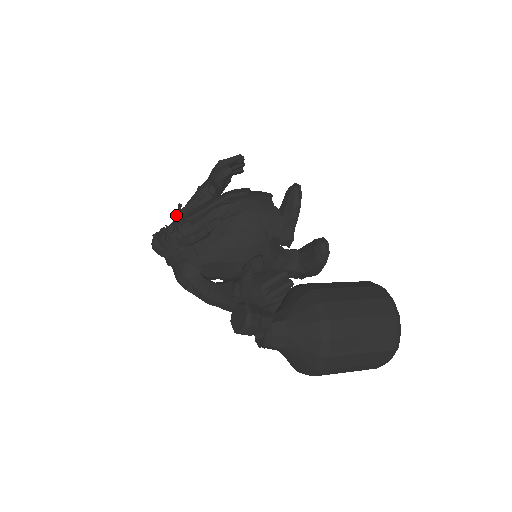
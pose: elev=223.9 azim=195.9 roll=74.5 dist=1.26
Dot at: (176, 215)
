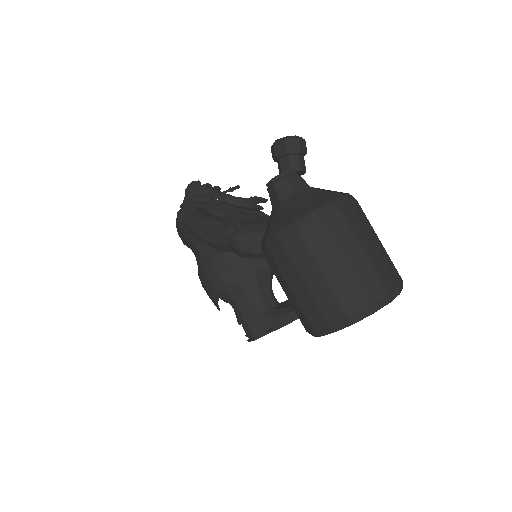
Dot at: (229, 188)
